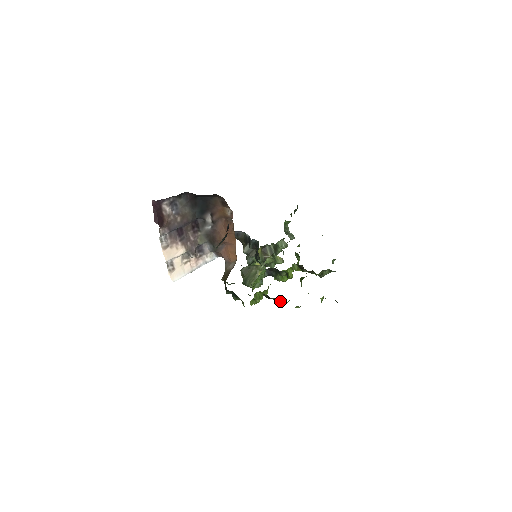
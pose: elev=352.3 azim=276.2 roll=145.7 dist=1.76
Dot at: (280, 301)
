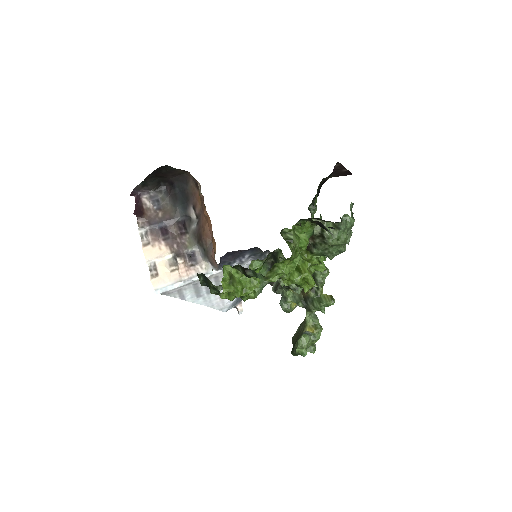
Dot at: (261, 274)
